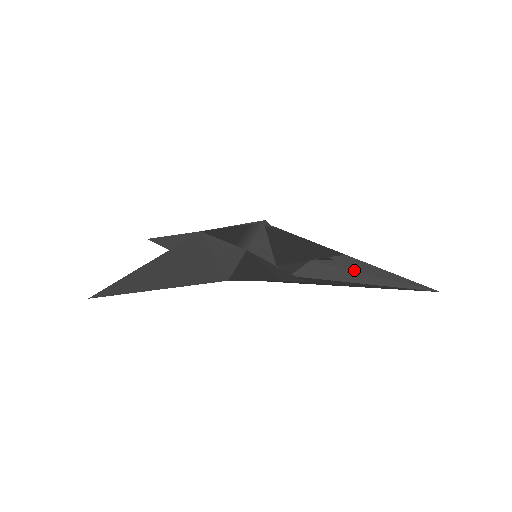
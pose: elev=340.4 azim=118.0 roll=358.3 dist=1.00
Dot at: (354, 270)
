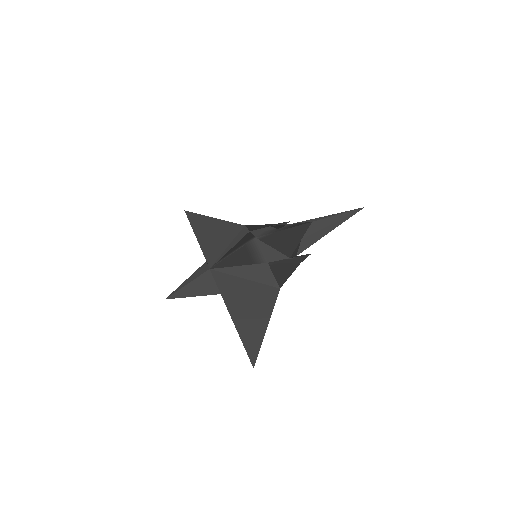
Dot at: (324, 228)
